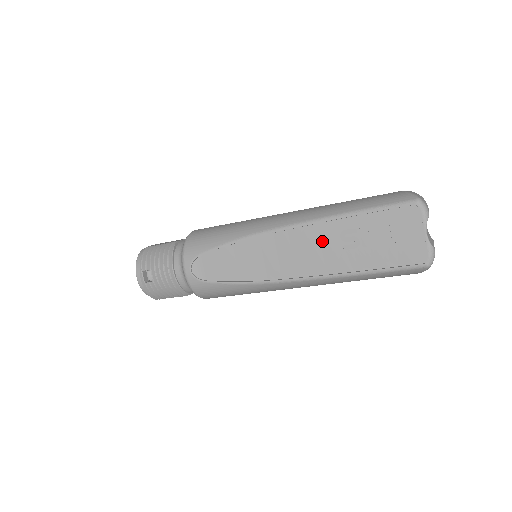
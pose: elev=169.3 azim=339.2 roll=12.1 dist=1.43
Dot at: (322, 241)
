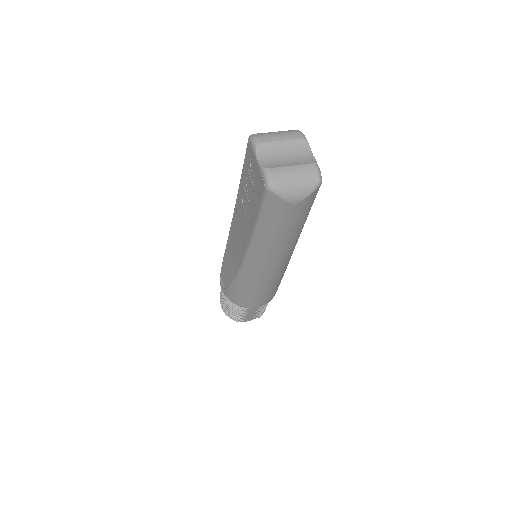
Dot at: (241, 215)
